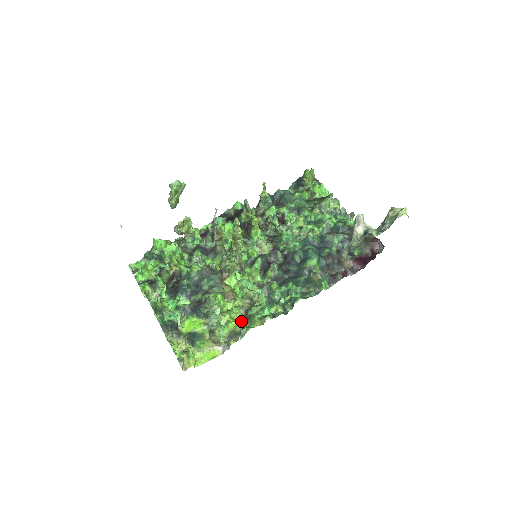
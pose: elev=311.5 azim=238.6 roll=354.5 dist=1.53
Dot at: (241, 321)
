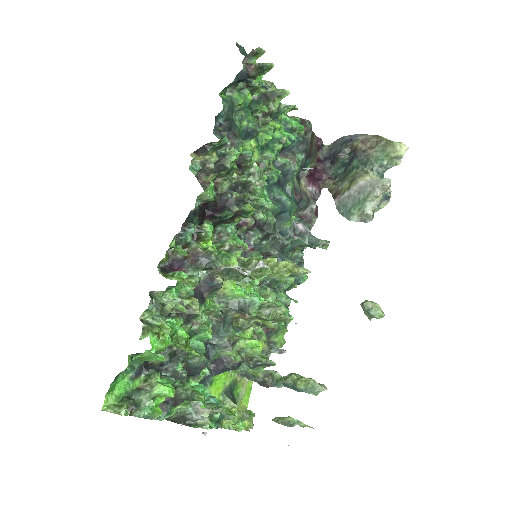
Dot at: occluded
